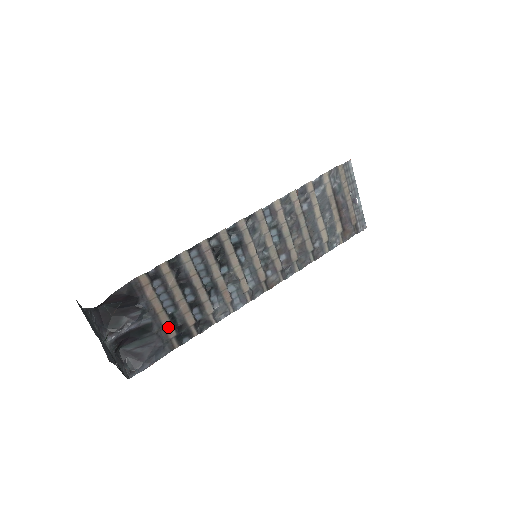
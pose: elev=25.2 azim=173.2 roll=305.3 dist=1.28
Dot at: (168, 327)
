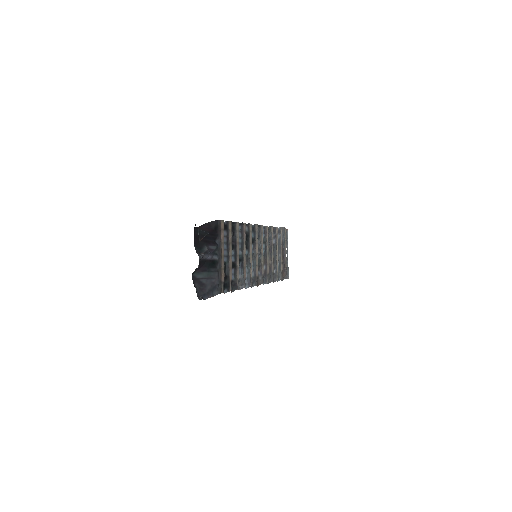
Dot at: (222, 272)
